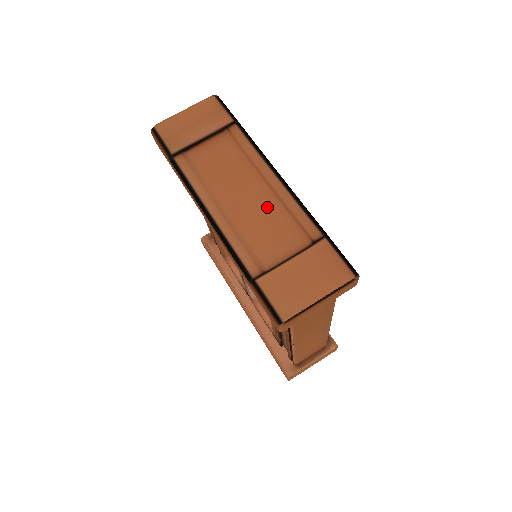
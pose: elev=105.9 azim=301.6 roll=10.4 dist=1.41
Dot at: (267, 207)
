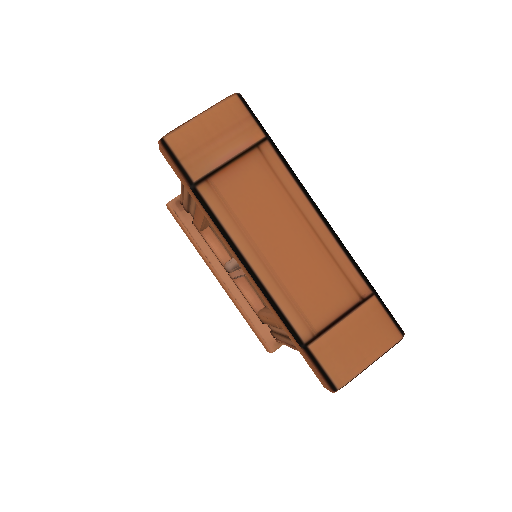
Dot at: (312, 256)
